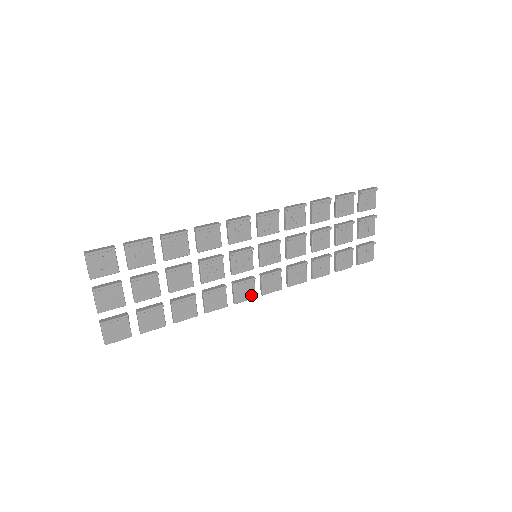
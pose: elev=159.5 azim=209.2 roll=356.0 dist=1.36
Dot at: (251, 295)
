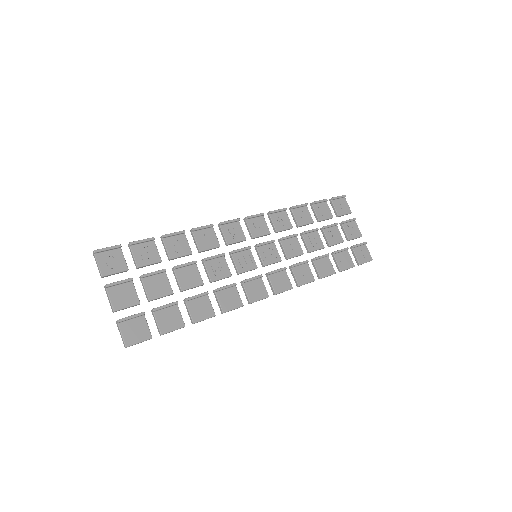
Dot at: (264, 294)
